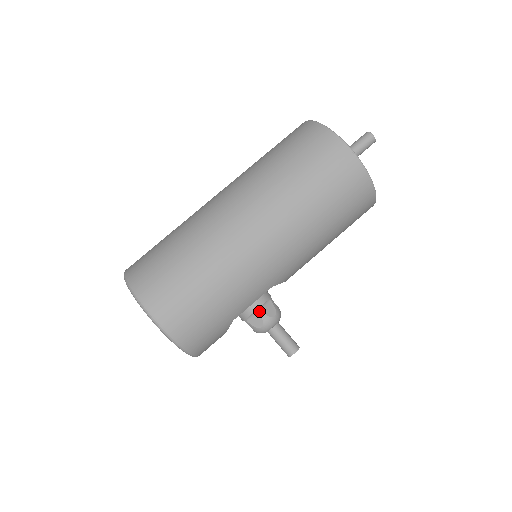
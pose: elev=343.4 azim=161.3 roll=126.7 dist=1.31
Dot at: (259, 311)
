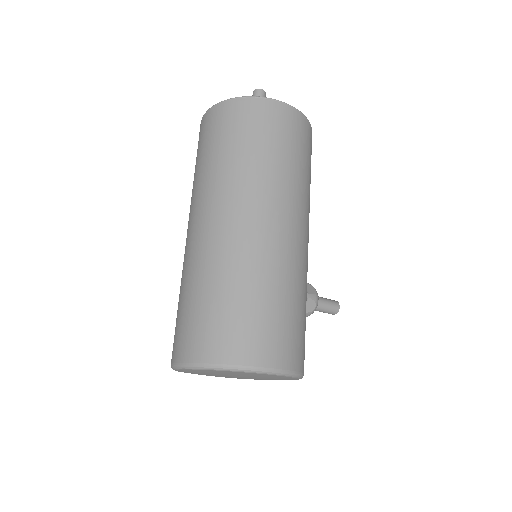
Dot at: (308, 296)
